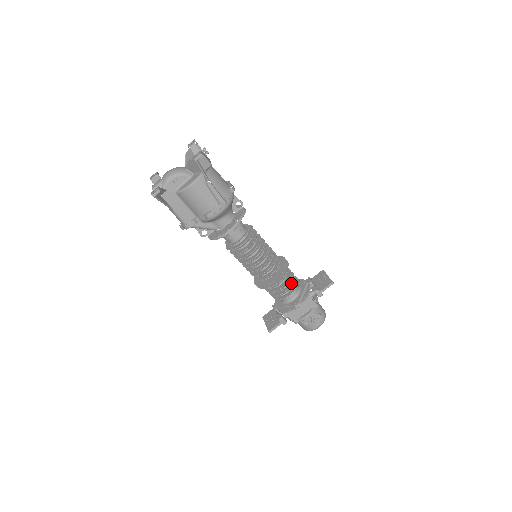
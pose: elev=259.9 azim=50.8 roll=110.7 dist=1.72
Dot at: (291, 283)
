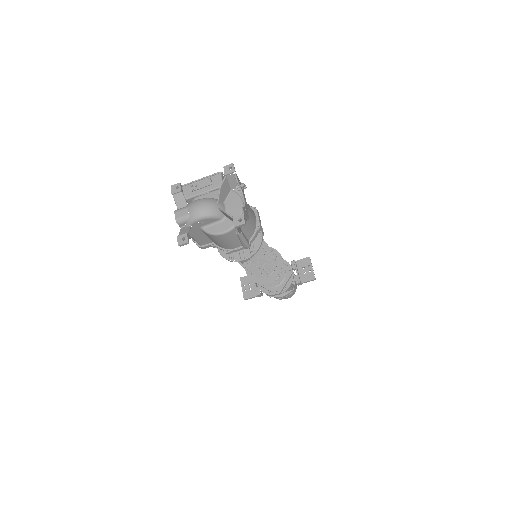
Dot at: (279, 278)
